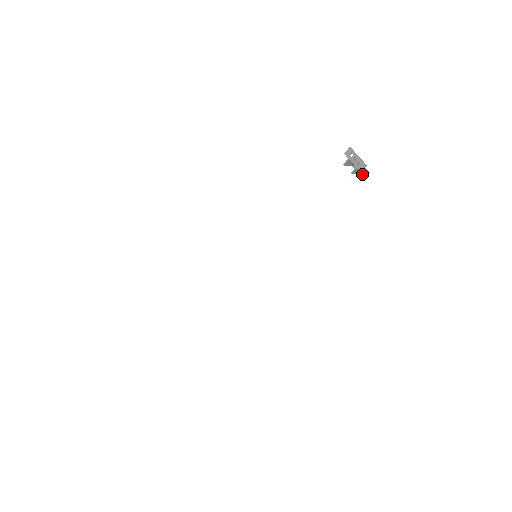
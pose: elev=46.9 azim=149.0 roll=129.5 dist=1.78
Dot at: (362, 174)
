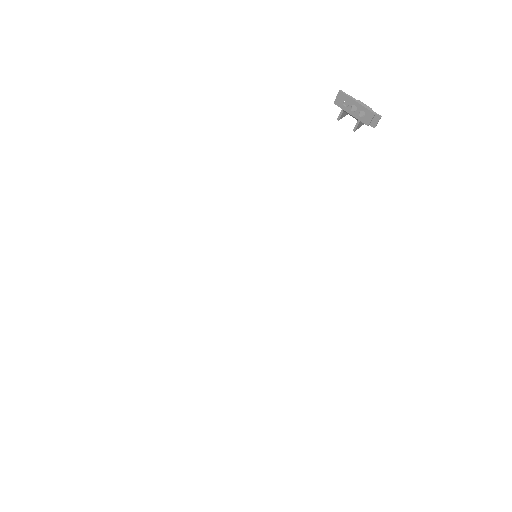
Dot at: occluded
